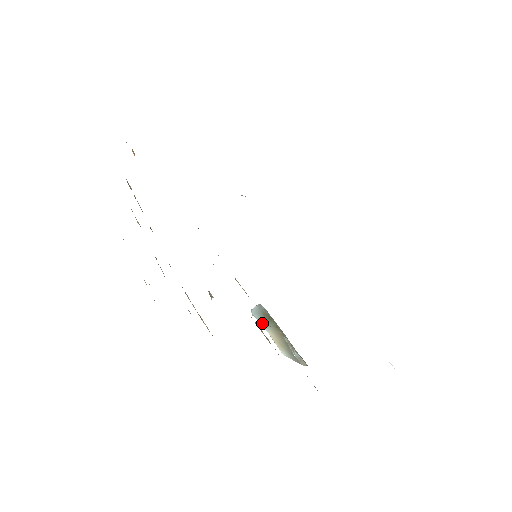
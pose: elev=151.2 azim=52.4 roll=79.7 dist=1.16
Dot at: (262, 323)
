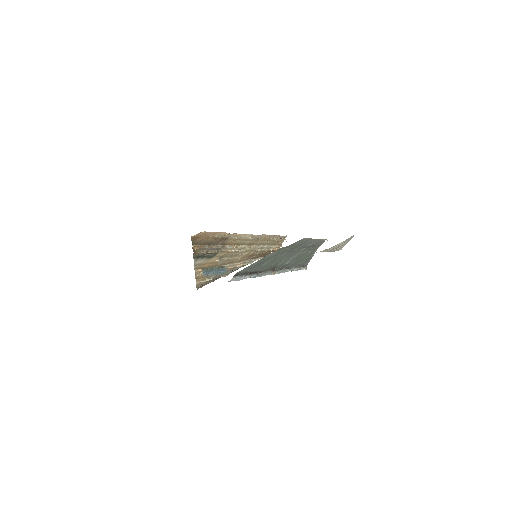
Dot at: occluded
